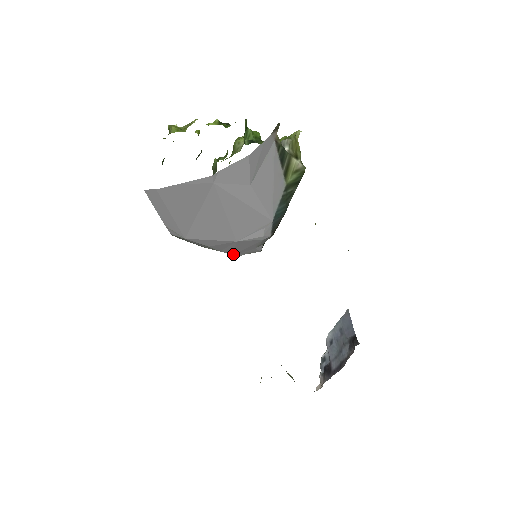
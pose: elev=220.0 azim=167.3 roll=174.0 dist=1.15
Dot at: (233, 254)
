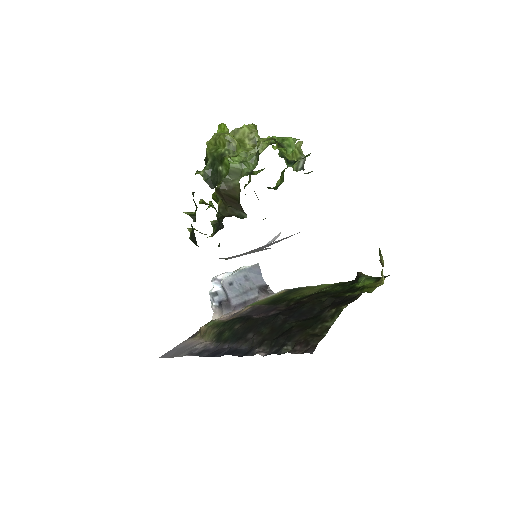
Dot at: occluded
